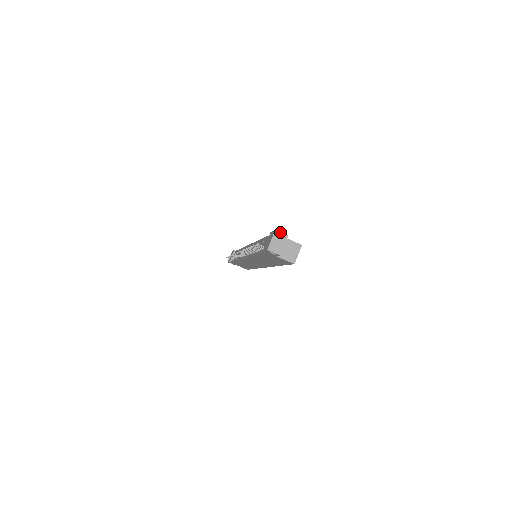
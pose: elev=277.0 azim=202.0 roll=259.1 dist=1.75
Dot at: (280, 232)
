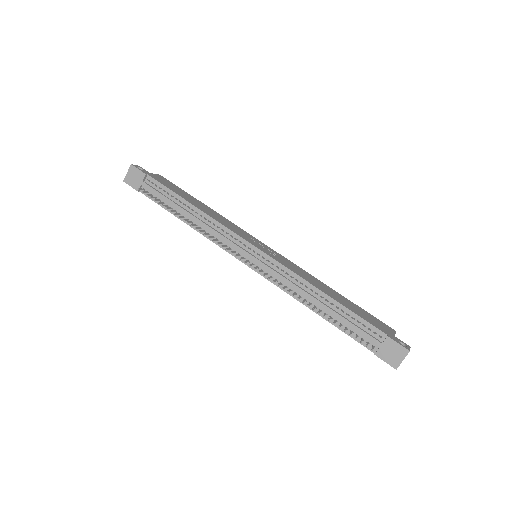
Dot at: occluded
